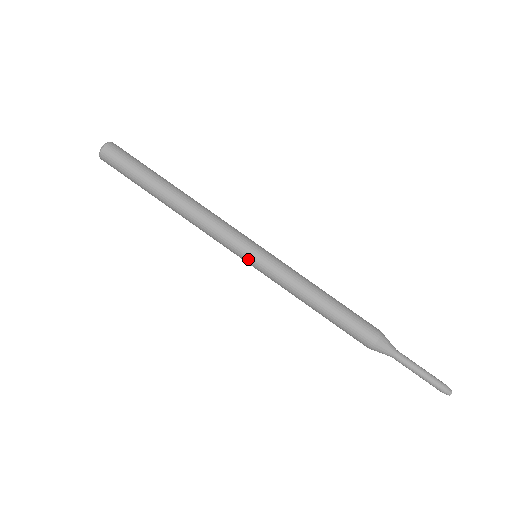
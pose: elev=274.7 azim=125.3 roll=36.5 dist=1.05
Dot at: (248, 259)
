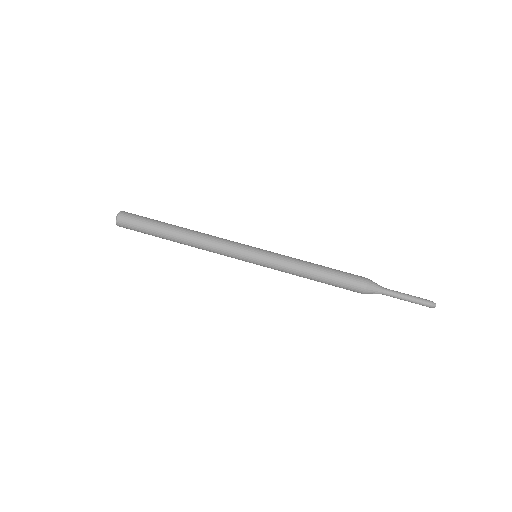
Dot at: (253, 252)
